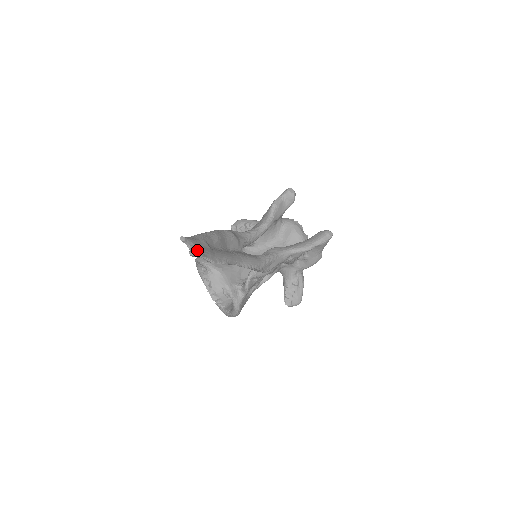
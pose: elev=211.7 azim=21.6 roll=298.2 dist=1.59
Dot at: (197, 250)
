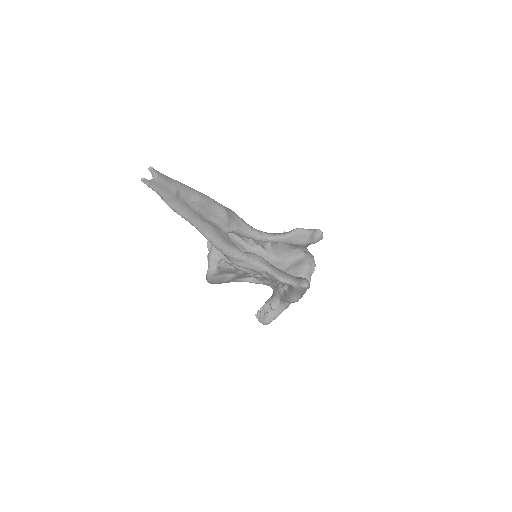
Dot at: (154, 184)
